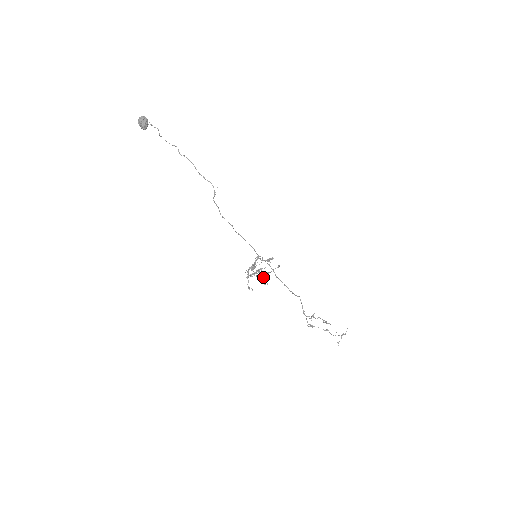
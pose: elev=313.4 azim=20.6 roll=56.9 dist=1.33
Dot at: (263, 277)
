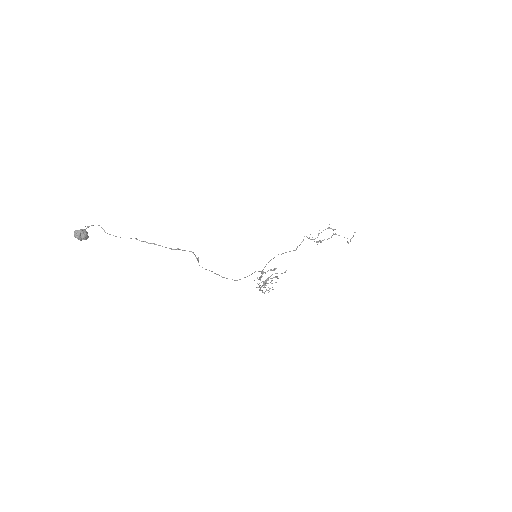
Dot at: occluded
